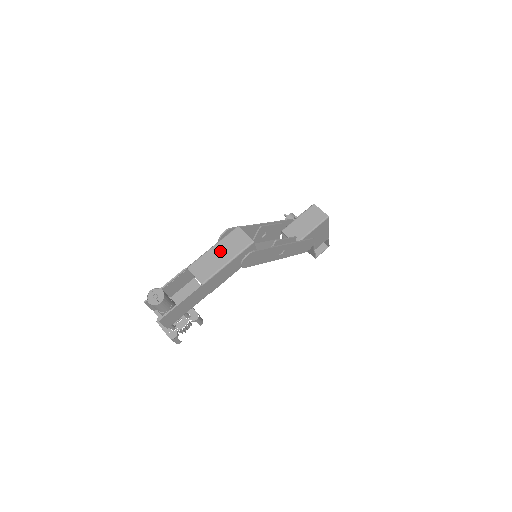
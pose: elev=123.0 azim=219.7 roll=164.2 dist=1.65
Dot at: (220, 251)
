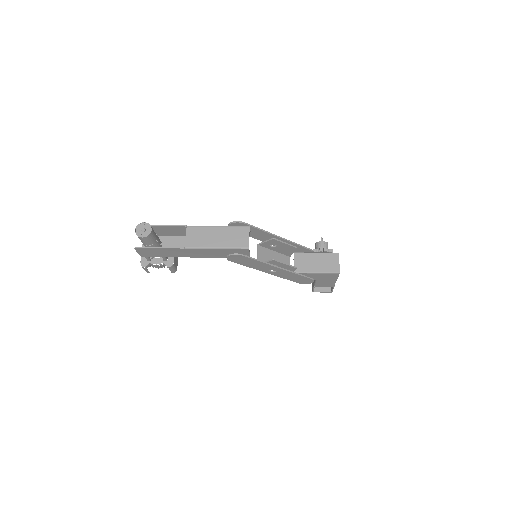
Dot at: (220, 234)
